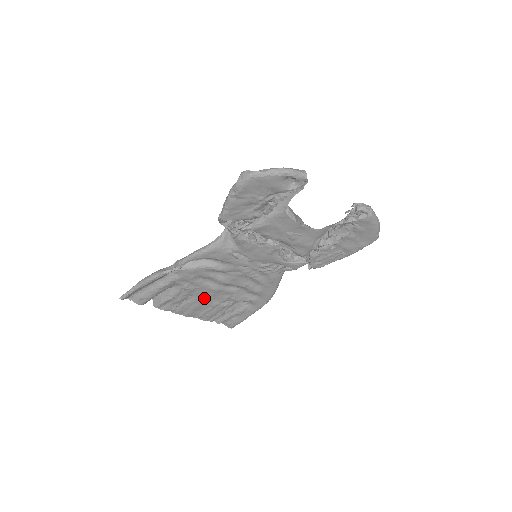
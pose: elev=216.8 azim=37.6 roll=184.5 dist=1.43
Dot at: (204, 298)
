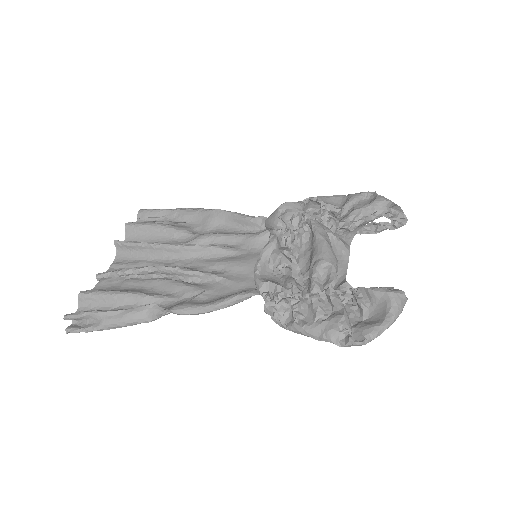
Dot at: (158, 264)
